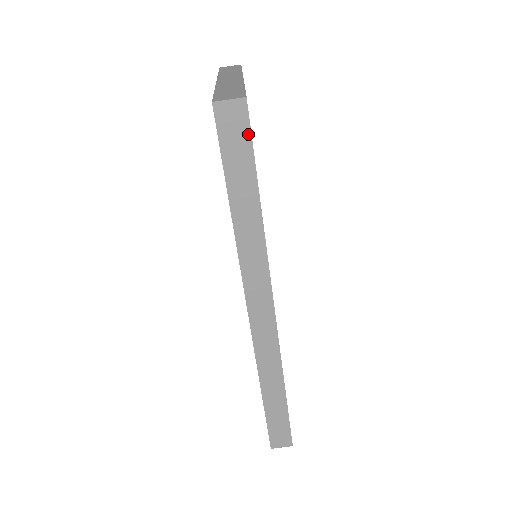
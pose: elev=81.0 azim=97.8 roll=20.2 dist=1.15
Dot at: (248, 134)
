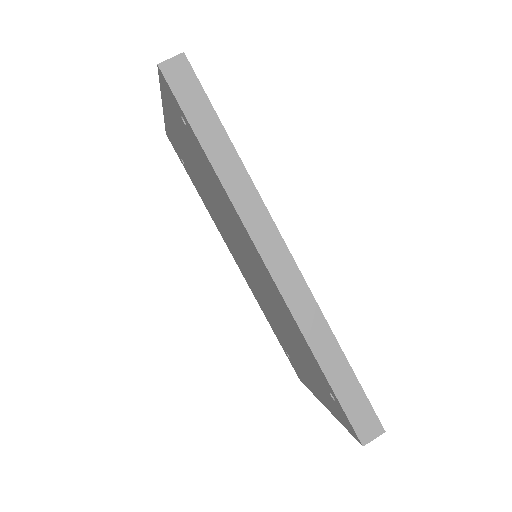
Dot at: (196, 81)
